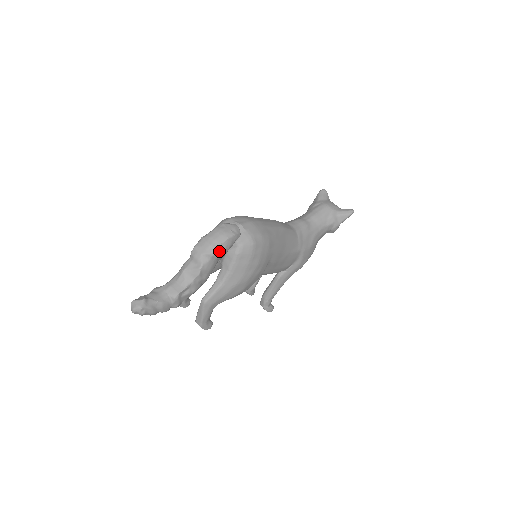
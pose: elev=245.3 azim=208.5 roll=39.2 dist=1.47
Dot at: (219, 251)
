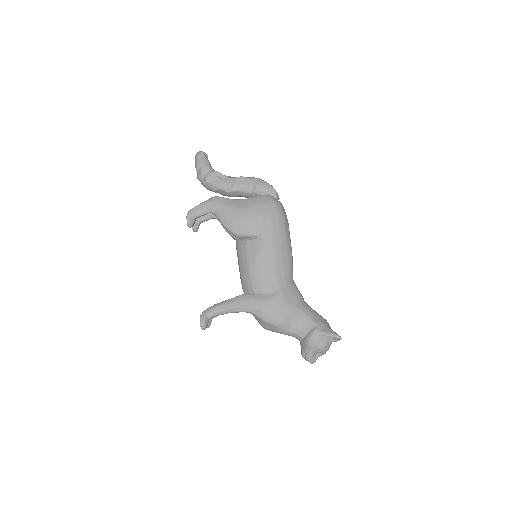
Dot at: (260, 181)
